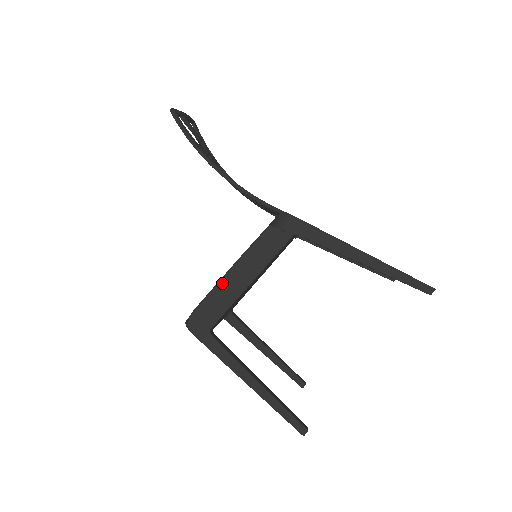
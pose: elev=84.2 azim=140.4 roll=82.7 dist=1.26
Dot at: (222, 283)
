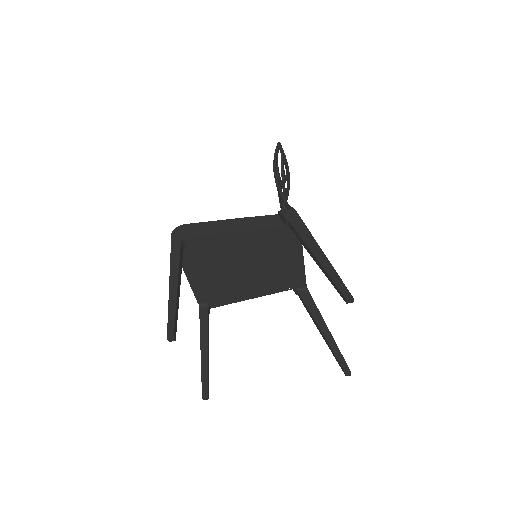
Dot at: (218, 222)
